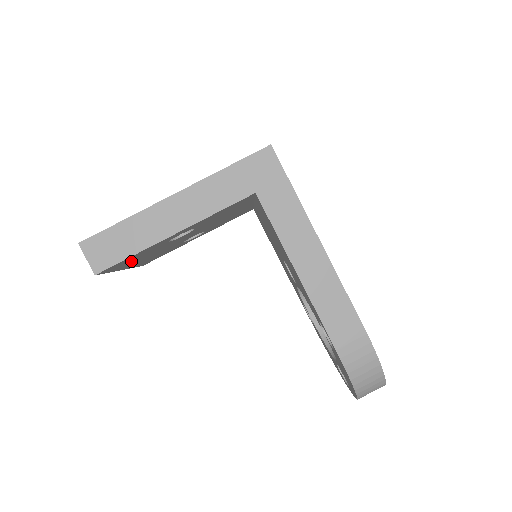
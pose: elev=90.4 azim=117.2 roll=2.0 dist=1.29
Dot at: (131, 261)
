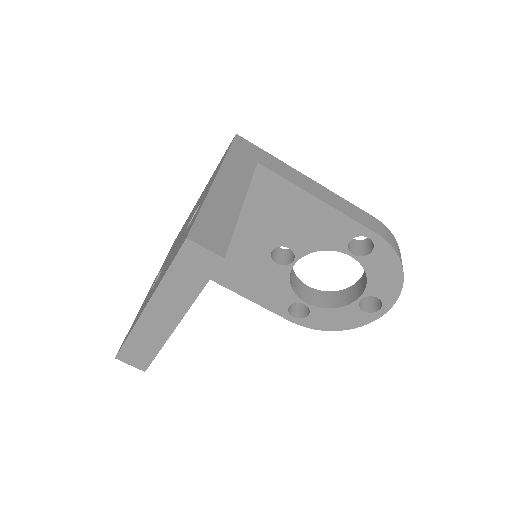
Dot at: occluded
